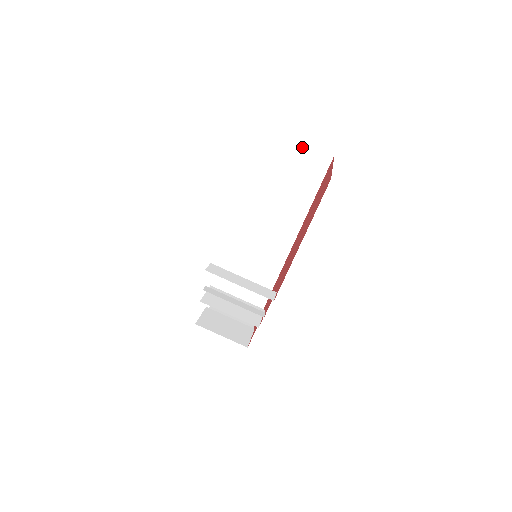
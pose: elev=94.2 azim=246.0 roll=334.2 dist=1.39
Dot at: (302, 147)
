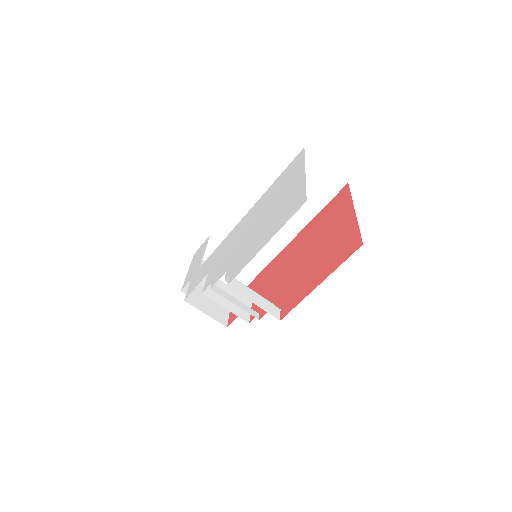
Dot at: (322, 168)
